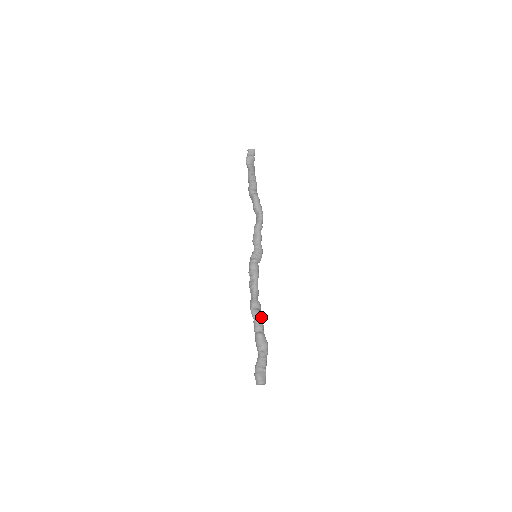
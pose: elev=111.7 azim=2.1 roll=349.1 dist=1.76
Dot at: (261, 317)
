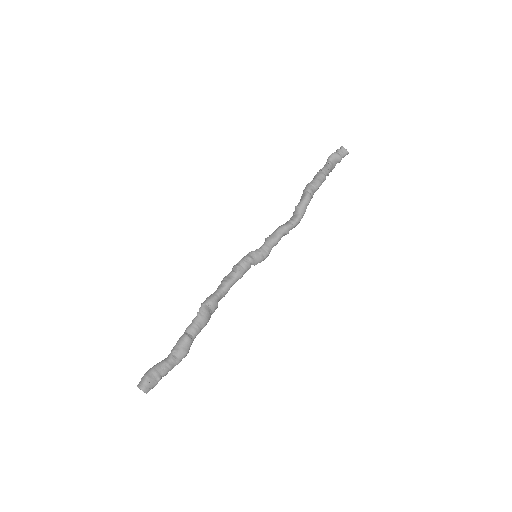
Dot at: (205, 321)
